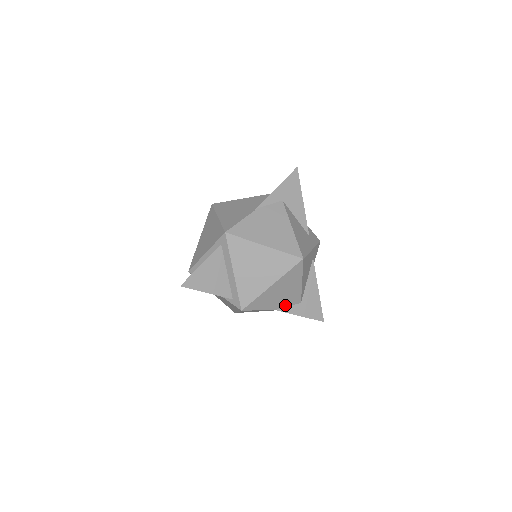
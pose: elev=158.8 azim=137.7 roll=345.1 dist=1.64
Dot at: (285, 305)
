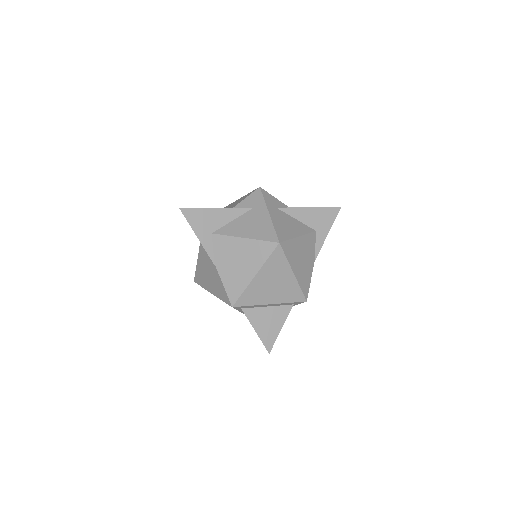
Dot at: (313, 250)
